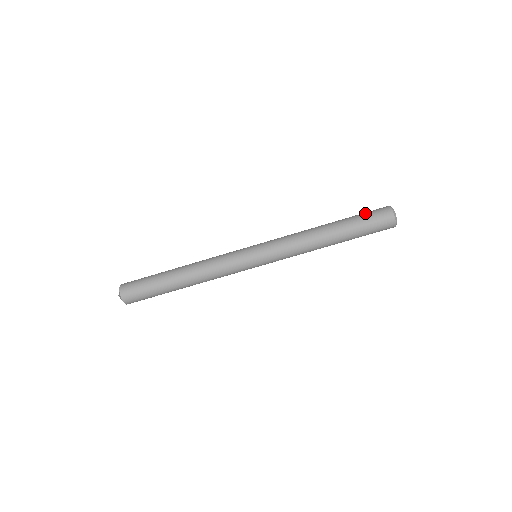
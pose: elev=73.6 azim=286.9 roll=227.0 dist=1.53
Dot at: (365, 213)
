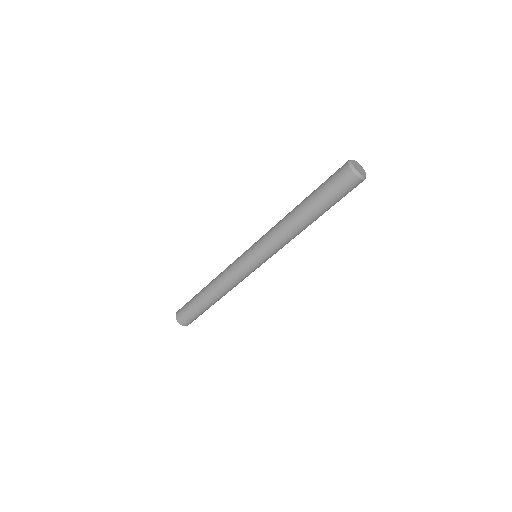
Dot at: (327, 179)
